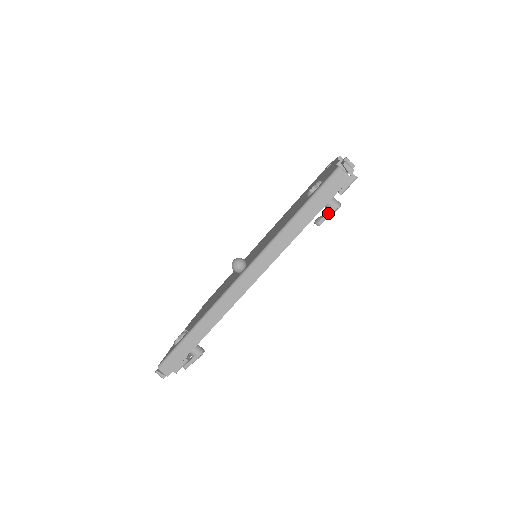
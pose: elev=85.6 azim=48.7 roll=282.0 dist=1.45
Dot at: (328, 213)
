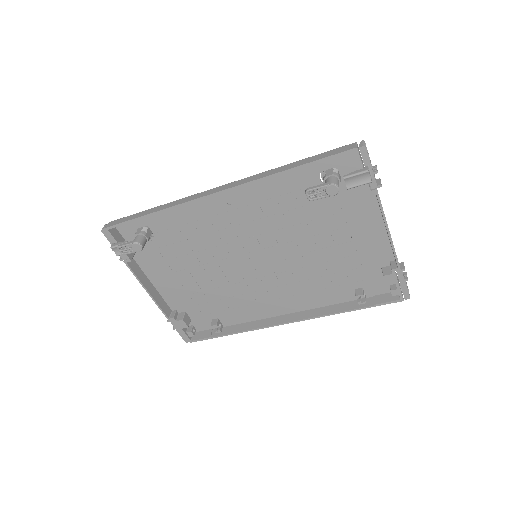
Dot at: (322, 185)
